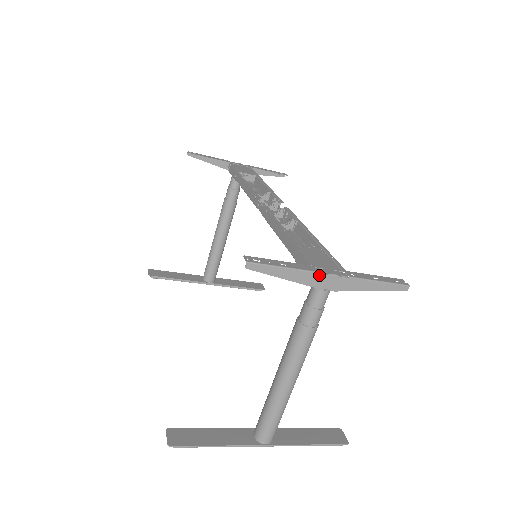
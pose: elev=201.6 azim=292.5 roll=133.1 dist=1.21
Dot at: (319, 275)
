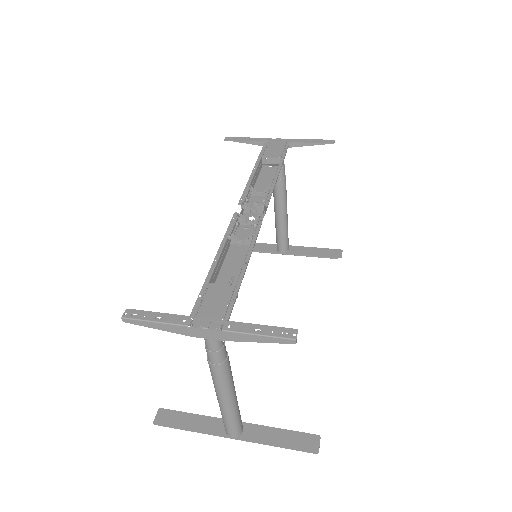
Dot at: (190, 328)
